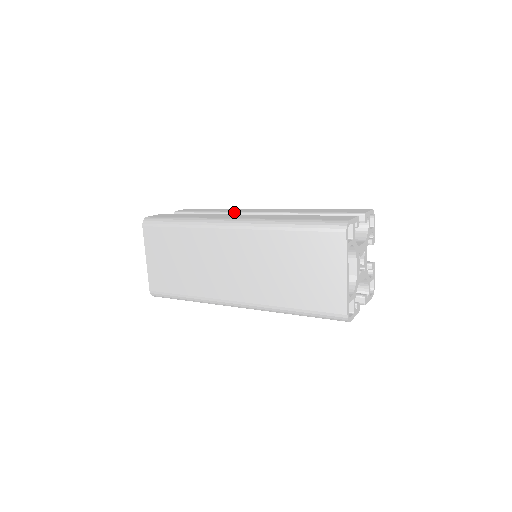
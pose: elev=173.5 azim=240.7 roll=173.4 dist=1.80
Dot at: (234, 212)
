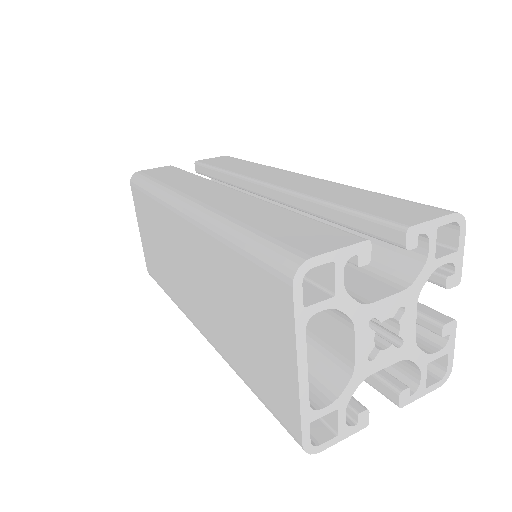
Dot at: (241, 176)
